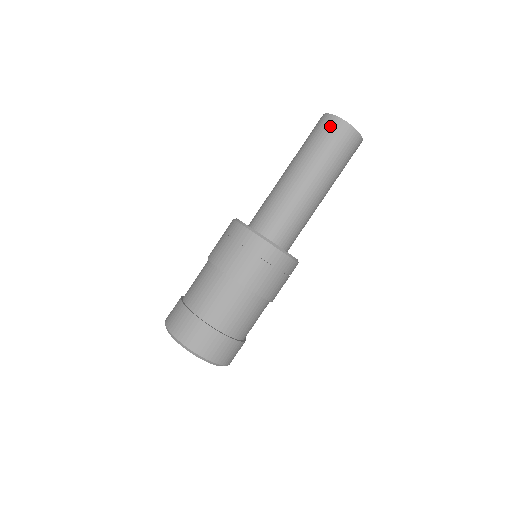
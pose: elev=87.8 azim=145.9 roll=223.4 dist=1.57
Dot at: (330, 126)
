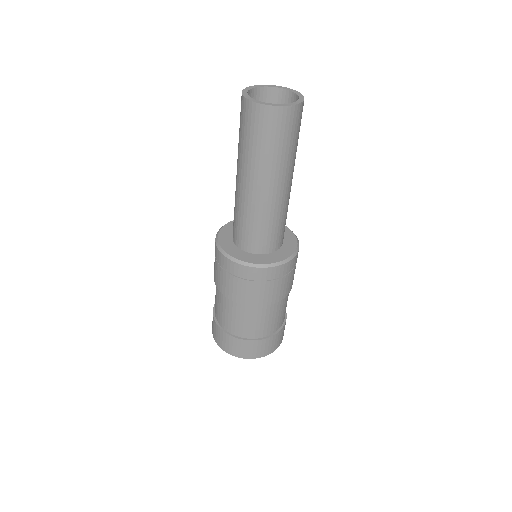
Dot at: (269, 121)
